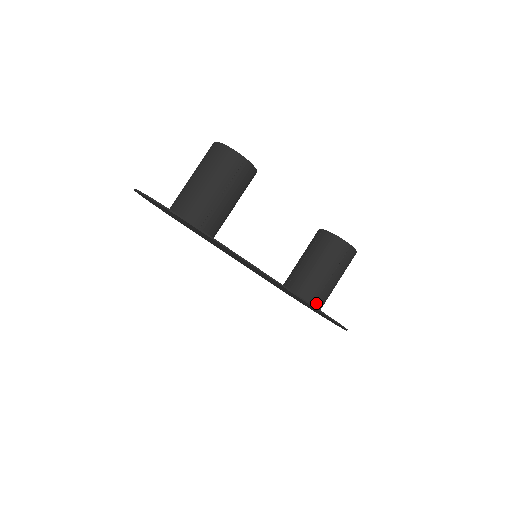
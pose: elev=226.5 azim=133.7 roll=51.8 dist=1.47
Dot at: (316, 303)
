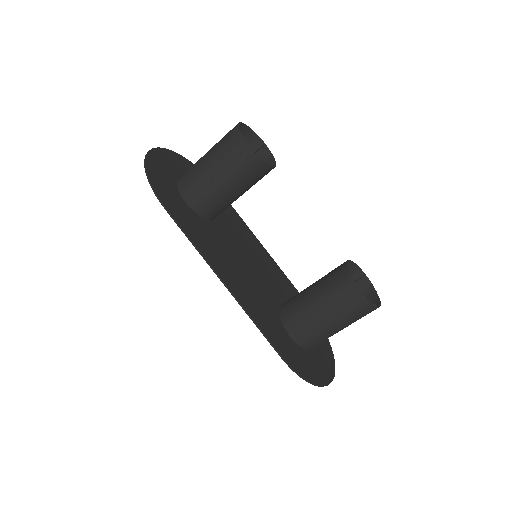
Dot at: (297, 336)
